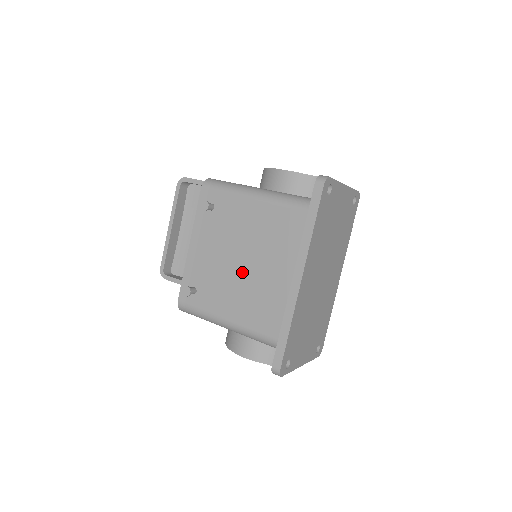
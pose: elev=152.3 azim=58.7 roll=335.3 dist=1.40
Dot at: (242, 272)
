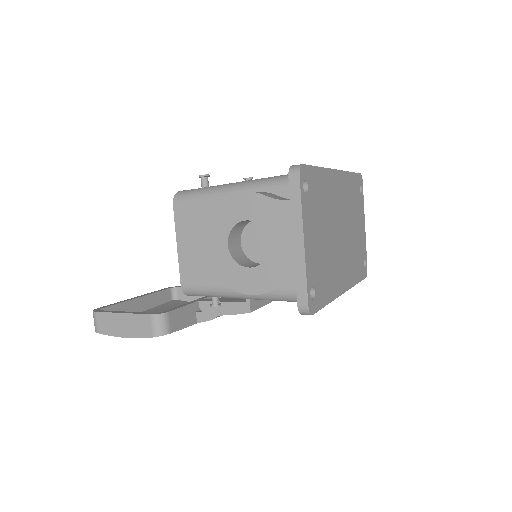
Dot at: occluded
